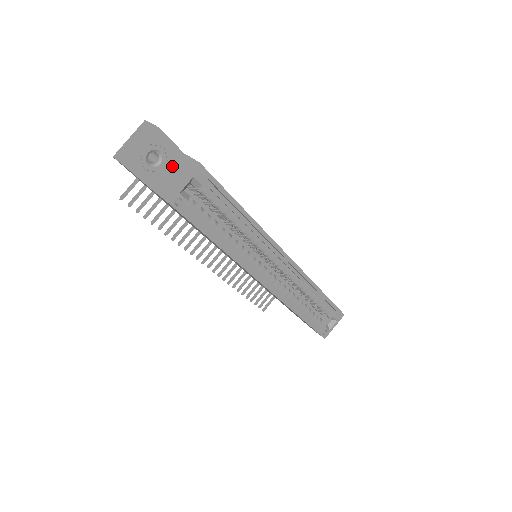
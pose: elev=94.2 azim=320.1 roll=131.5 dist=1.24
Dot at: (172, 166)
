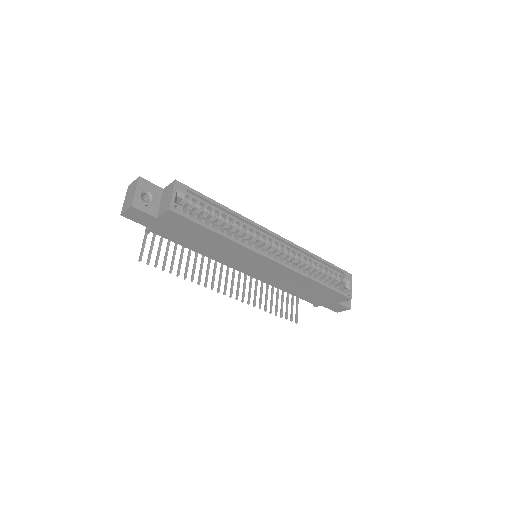
Dot at: (160, 199)
